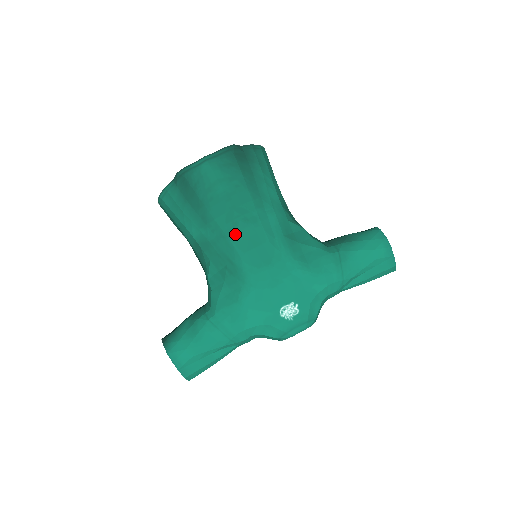
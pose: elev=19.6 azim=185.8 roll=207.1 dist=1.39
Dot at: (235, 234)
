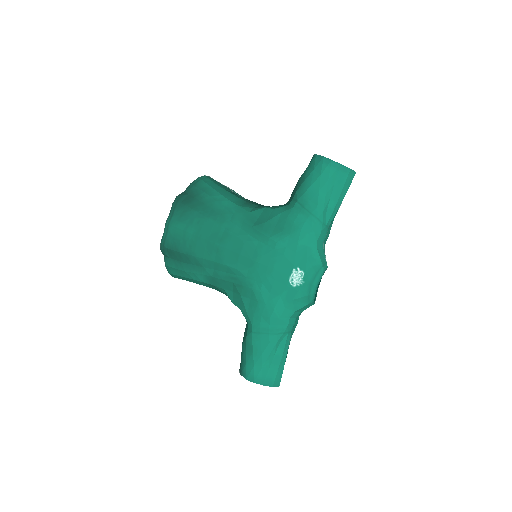
Dot at: (222, 256)
